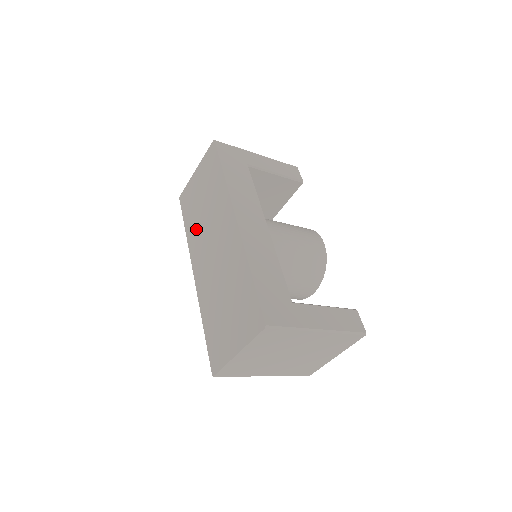
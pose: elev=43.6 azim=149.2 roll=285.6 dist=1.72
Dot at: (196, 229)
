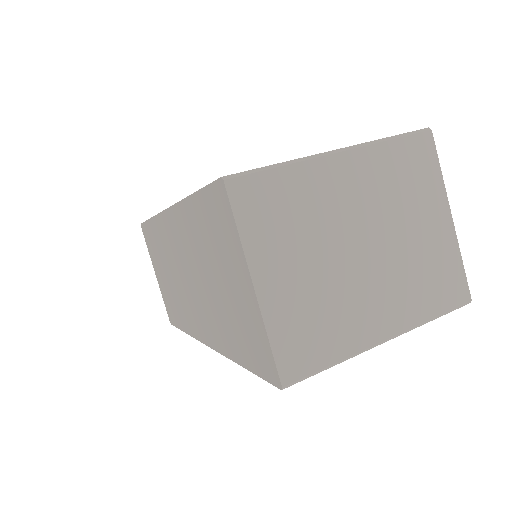
Dot at: (180, 306)
